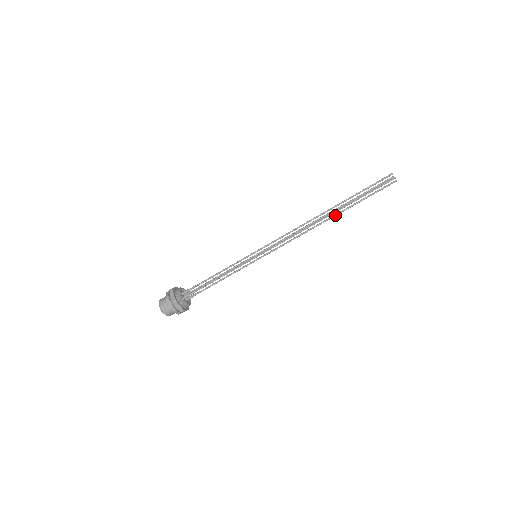
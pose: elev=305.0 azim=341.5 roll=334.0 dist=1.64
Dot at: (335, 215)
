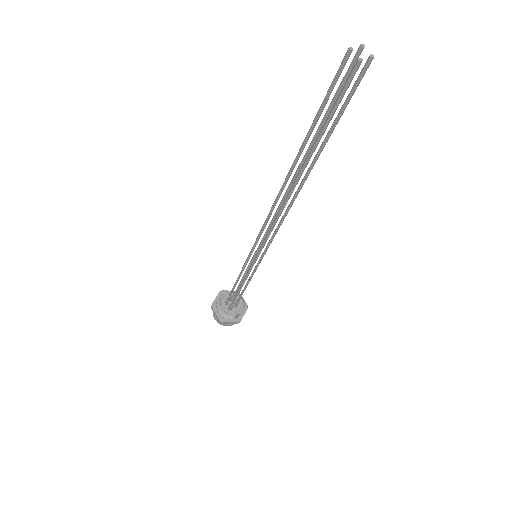
Dot at: (306, 175)
